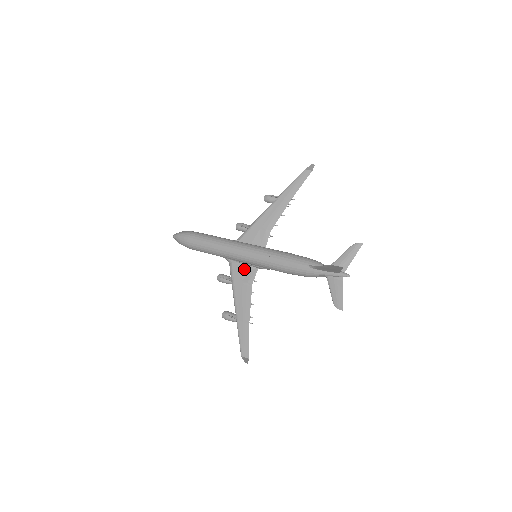
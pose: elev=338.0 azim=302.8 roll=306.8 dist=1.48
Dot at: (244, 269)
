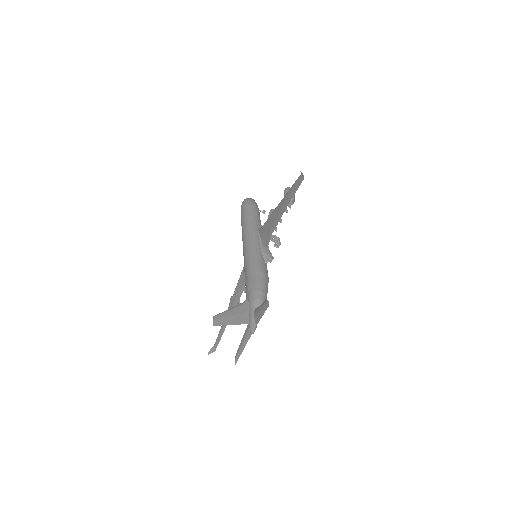
Dot at: occluded
